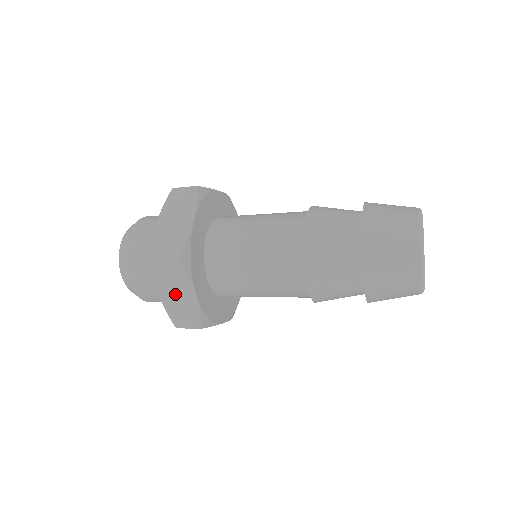
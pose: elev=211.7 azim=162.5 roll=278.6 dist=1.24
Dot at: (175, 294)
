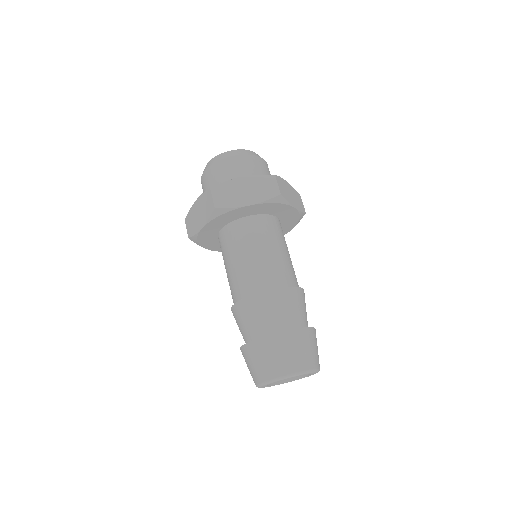
Dot at: occluded
